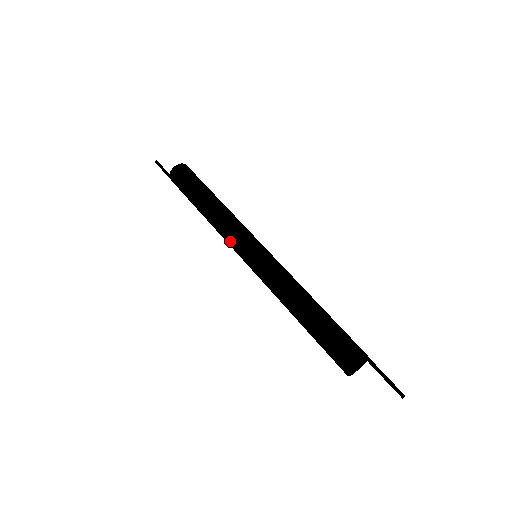
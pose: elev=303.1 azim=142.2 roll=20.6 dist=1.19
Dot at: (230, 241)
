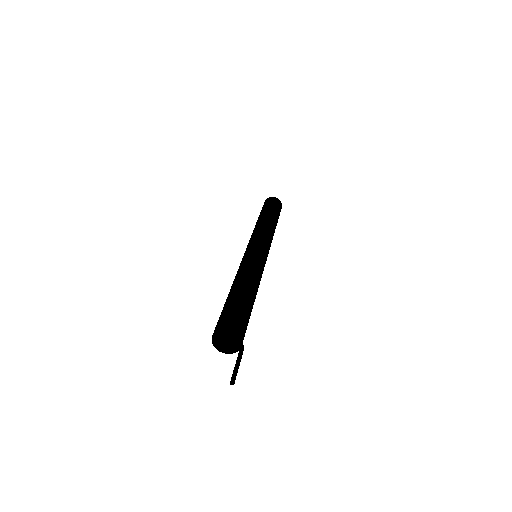
Dot at: occluded
